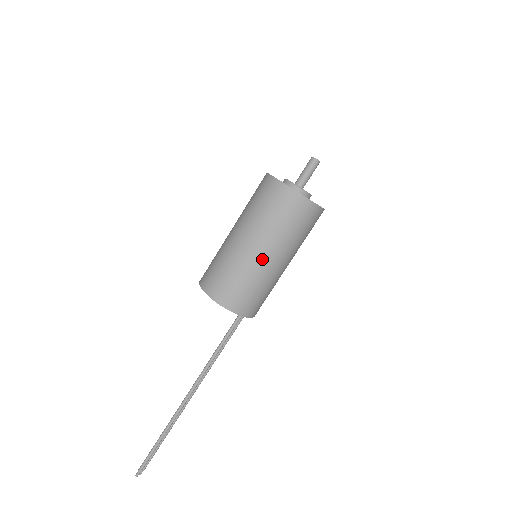
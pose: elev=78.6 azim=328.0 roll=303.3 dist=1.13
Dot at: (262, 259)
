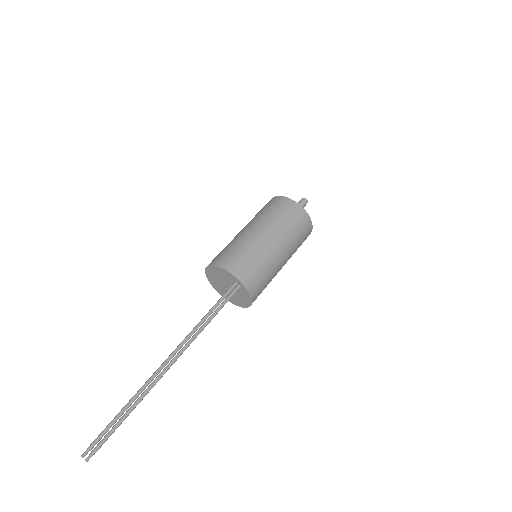
Dot at: (254, 233)
